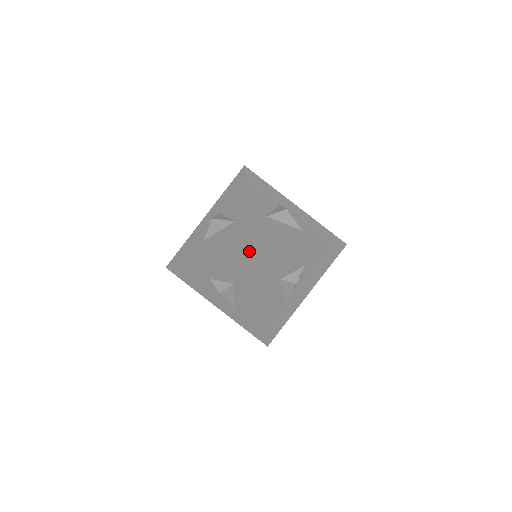
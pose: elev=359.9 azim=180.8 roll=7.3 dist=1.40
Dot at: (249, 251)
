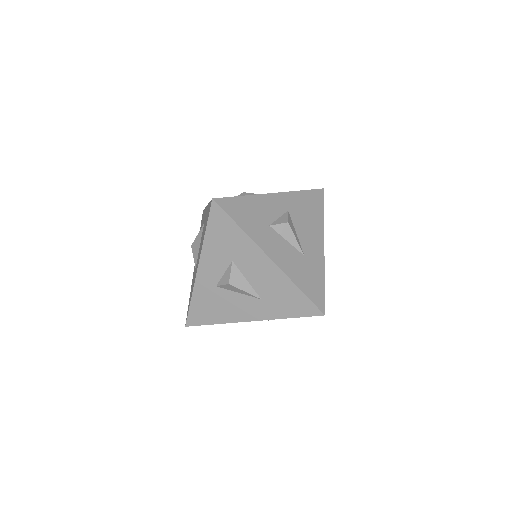
Dot at: (210, 205)
